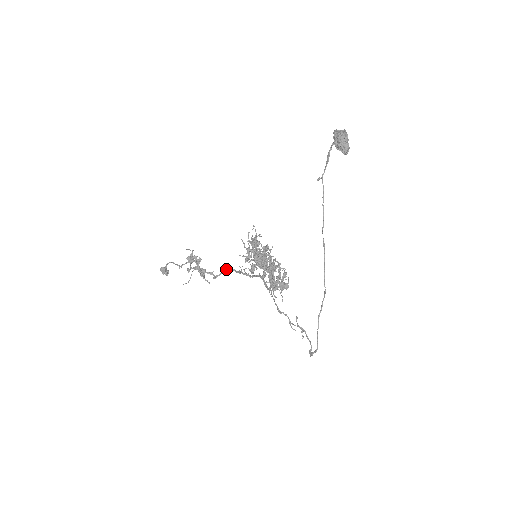
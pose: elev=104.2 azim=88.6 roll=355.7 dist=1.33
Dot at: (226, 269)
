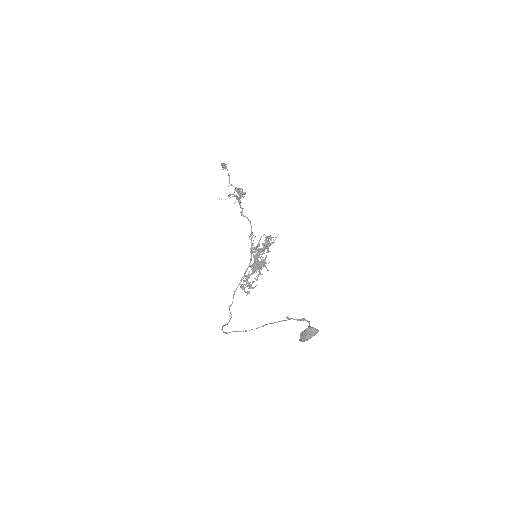
Dot at: occluded
